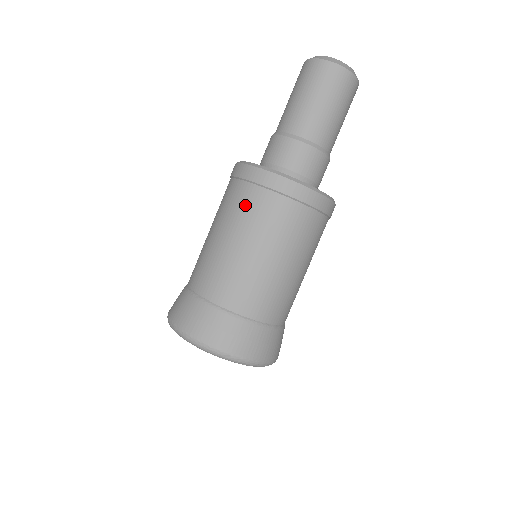
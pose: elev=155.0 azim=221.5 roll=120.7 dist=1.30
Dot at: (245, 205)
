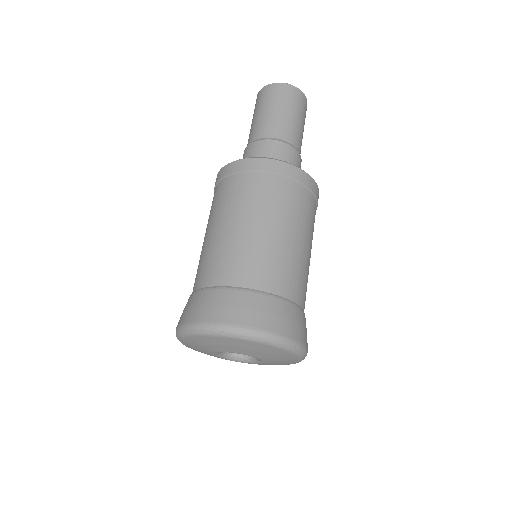
Dot at: (265, 192)
